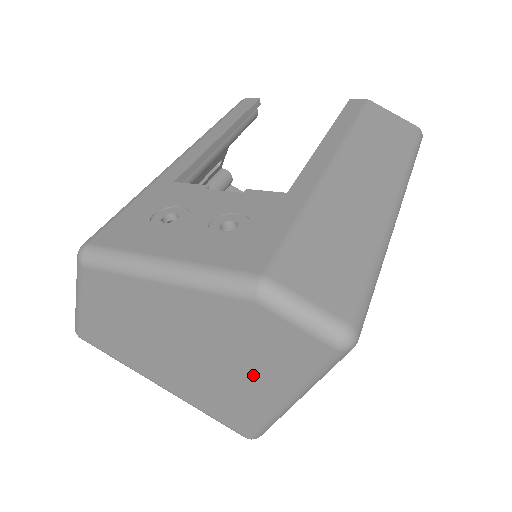
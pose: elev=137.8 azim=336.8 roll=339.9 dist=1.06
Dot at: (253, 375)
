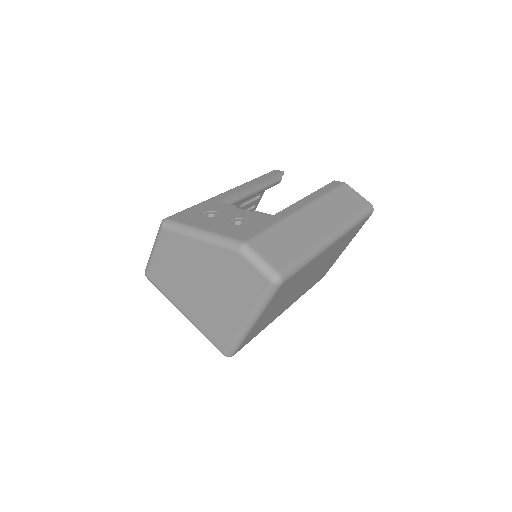
Dot at: (232, 302)
